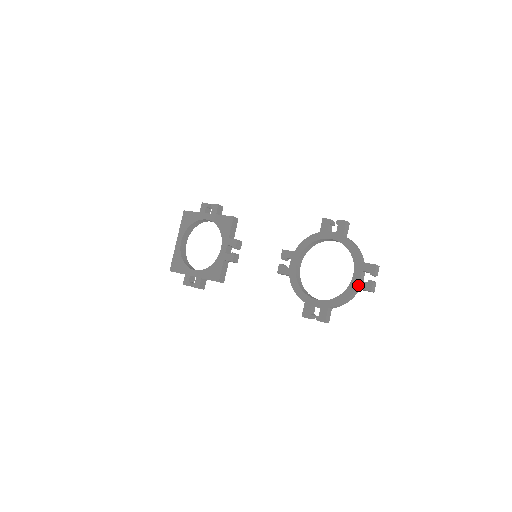
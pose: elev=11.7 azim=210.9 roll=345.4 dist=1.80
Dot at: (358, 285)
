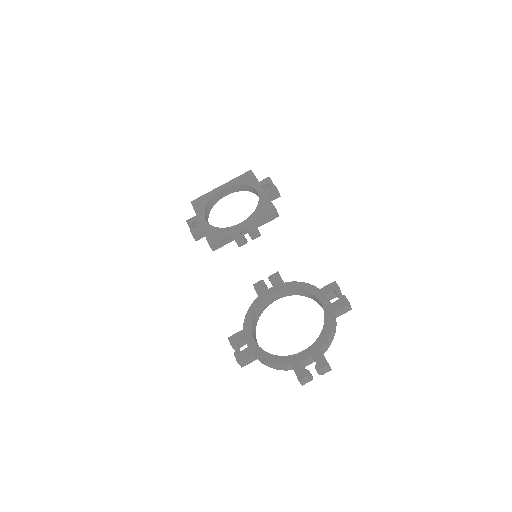
Dot at: (296, 363)
